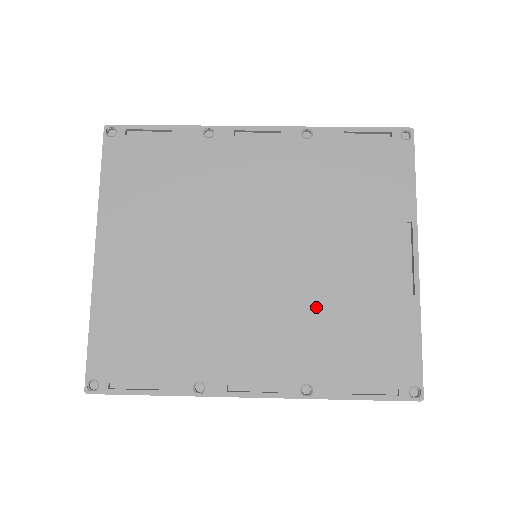
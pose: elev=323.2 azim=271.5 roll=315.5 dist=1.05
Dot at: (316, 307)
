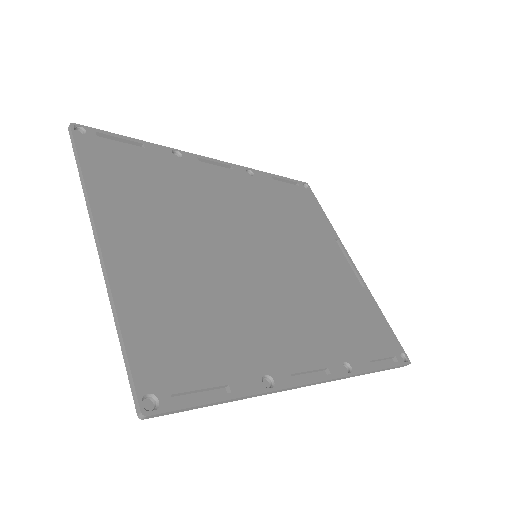
Dot at: (318, 296)
